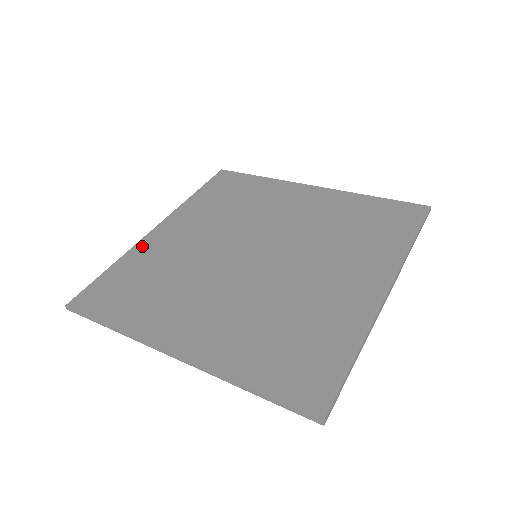
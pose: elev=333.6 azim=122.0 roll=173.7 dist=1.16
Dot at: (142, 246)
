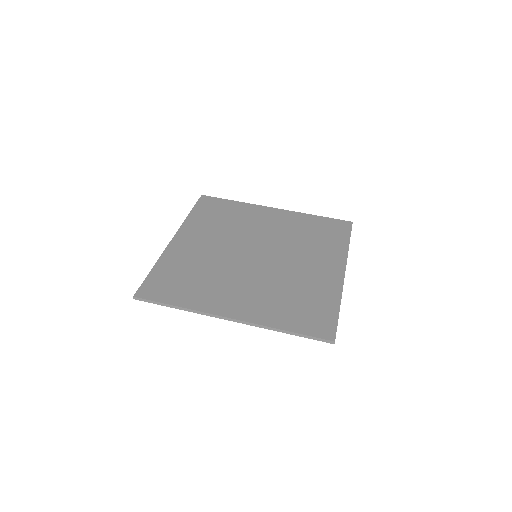
Dot at: (170, 252)
